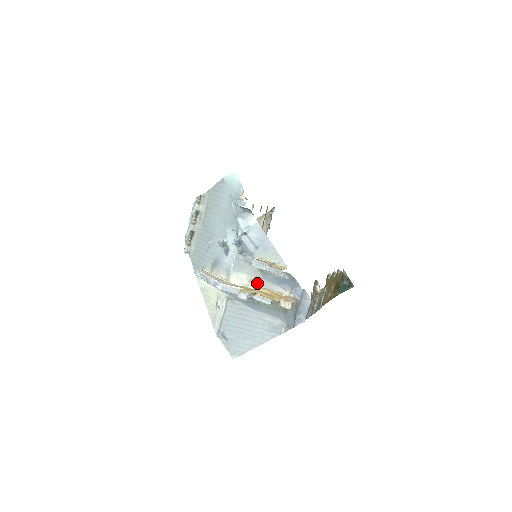
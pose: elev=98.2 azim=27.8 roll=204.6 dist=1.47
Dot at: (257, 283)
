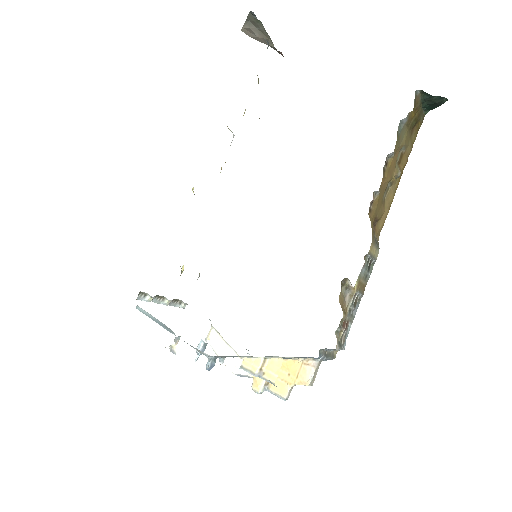
Dot at: occluded
